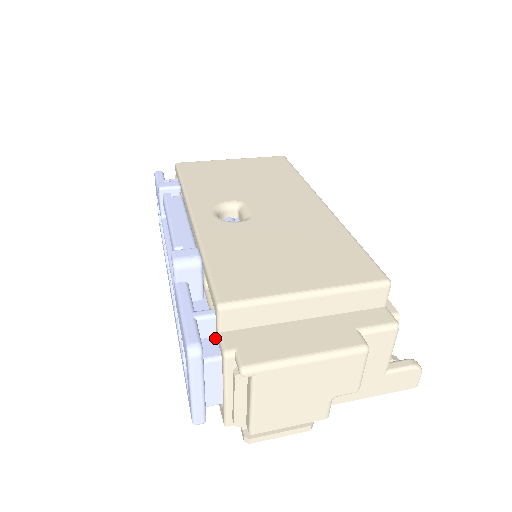
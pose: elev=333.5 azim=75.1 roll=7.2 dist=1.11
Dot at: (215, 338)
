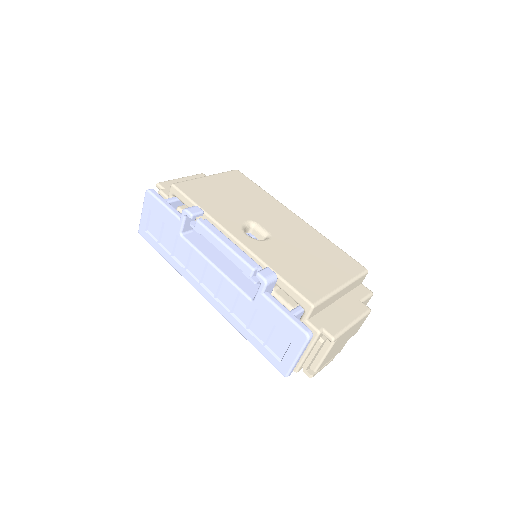
Dot at: occluded
